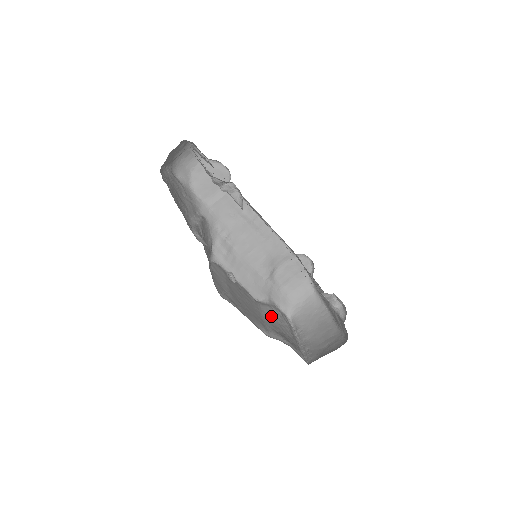
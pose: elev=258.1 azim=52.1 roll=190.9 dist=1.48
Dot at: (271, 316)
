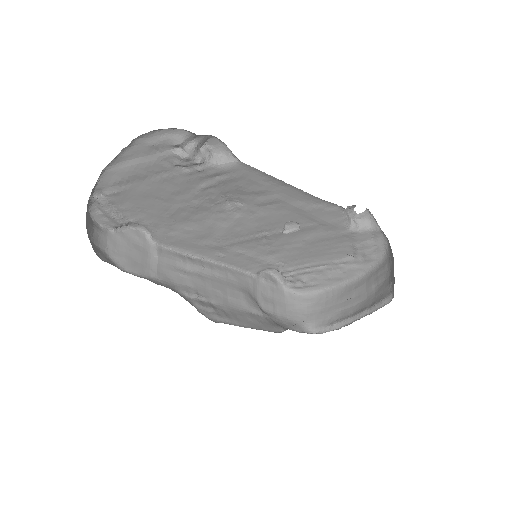
Dot at: occluded
